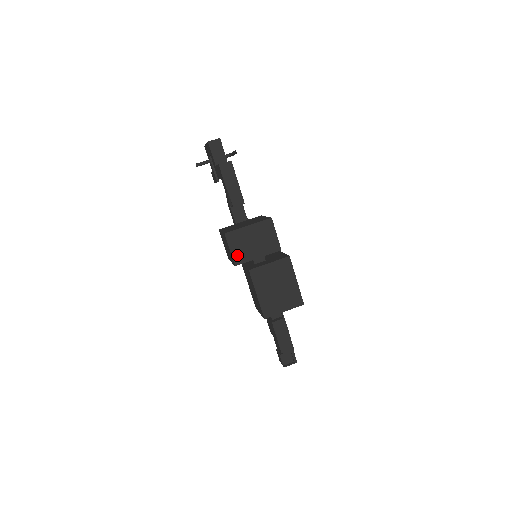
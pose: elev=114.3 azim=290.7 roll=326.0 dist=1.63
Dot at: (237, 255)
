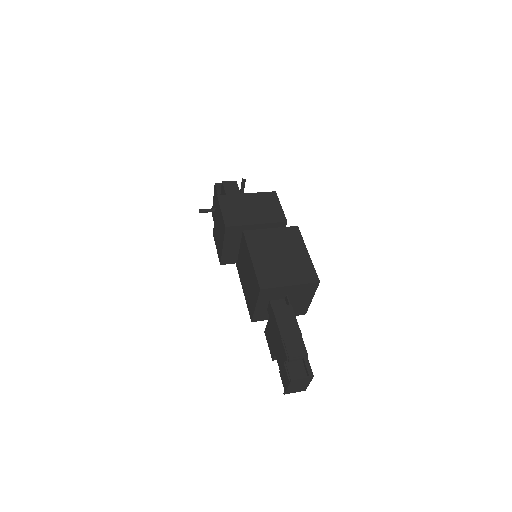
Dot at: (229, 217)
